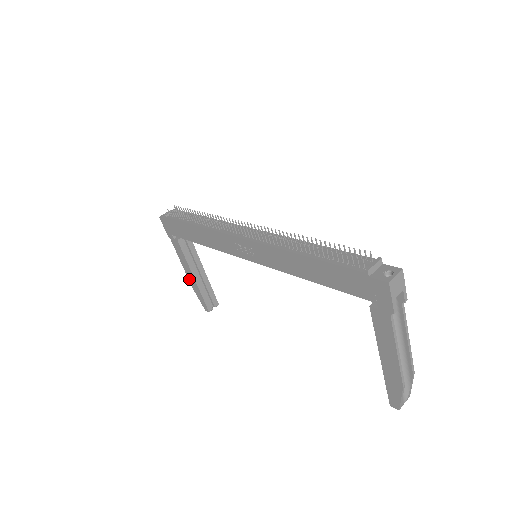
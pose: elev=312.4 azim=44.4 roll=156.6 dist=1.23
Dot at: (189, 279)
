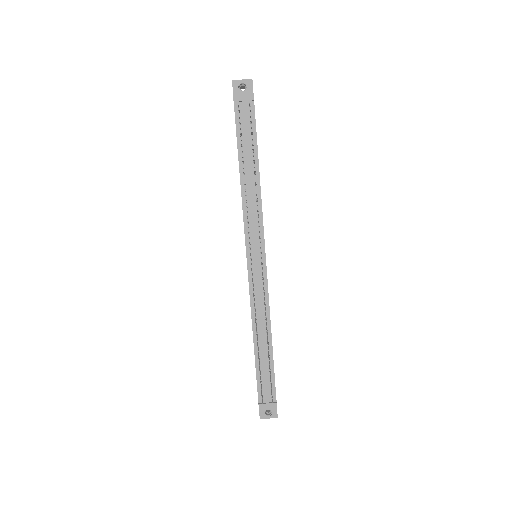
Dot at: occluded
